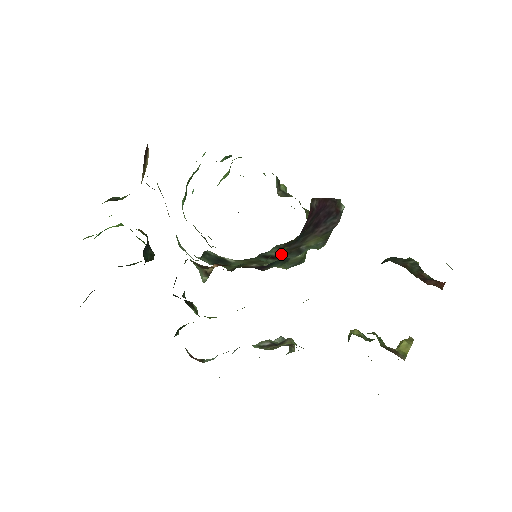
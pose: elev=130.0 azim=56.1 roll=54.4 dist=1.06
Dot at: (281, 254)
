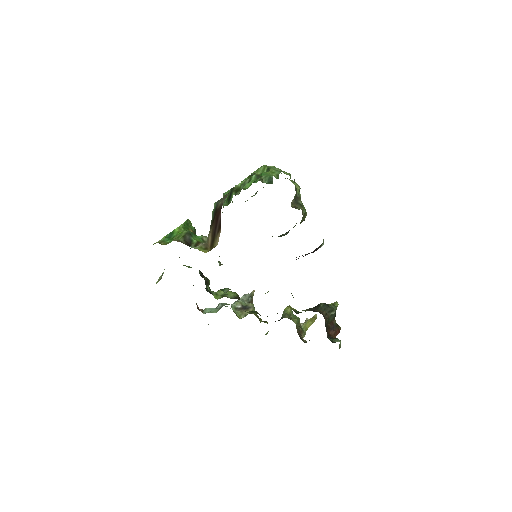
Dot at: occluded
